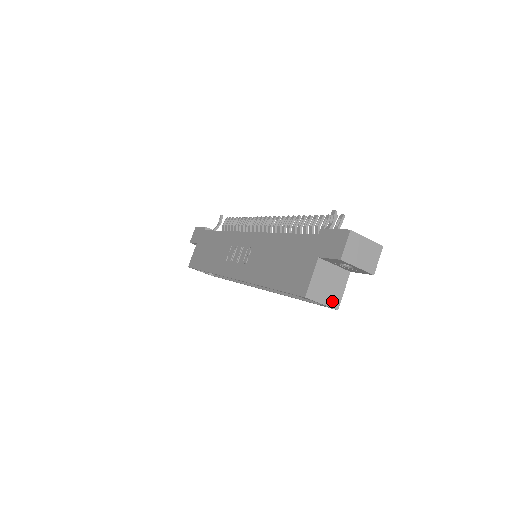
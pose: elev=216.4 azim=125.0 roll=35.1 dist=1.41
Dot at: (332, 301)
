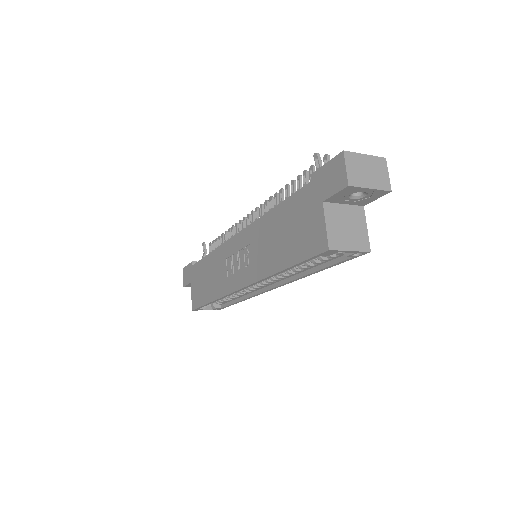
Dot at: (360, 244)
